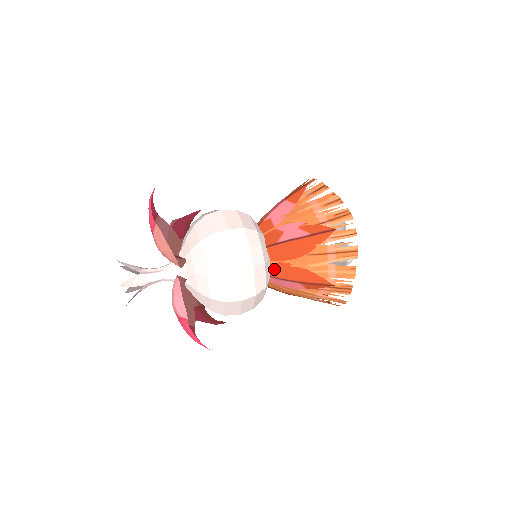
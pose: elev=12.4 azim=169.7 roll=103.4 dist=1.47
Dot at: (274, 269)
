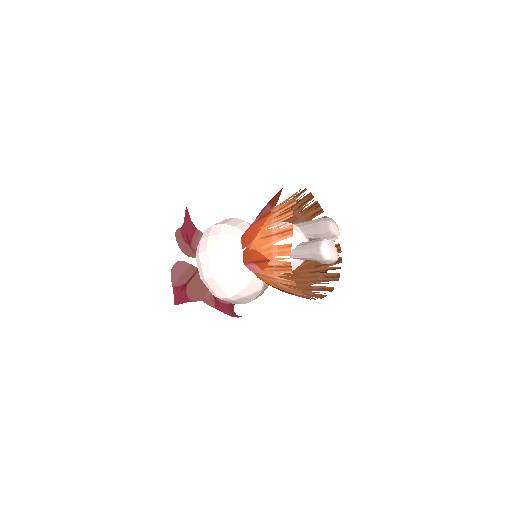
Dot at: (244, 256)
